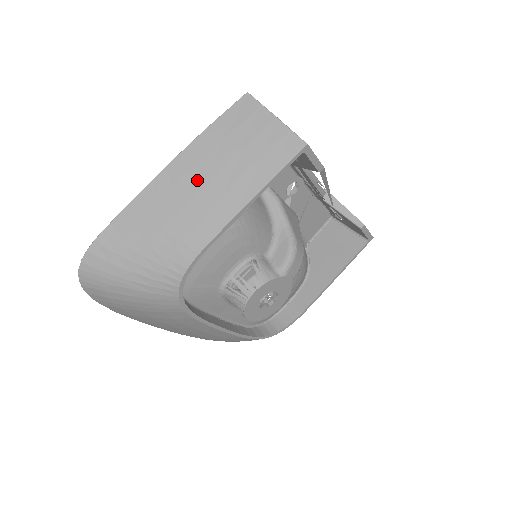
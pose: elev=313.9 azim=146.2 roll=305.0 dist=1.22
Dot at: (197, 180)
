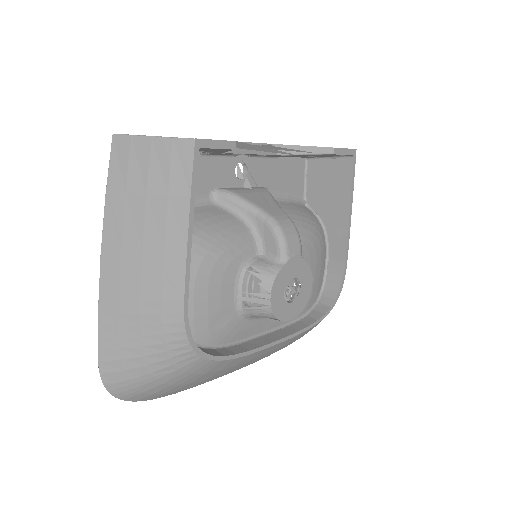
Dot at: (132, 248)
